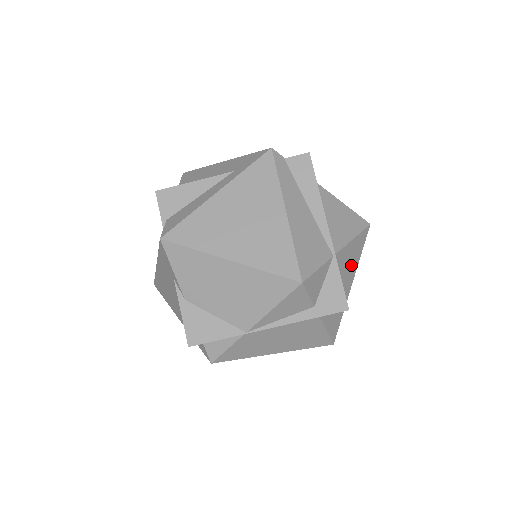
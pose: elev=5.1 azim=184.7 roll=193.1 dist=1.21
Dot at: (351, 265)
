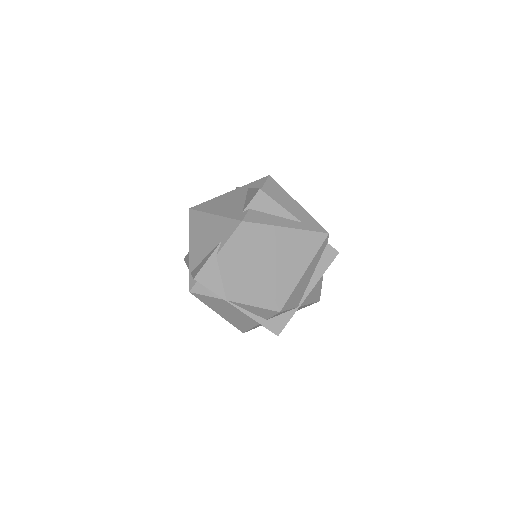
Dot at: occluded
